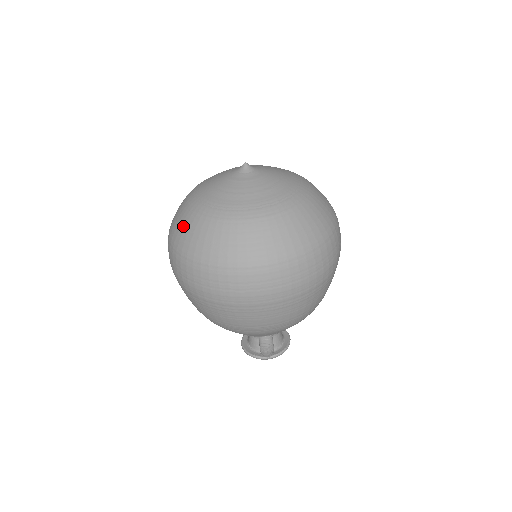
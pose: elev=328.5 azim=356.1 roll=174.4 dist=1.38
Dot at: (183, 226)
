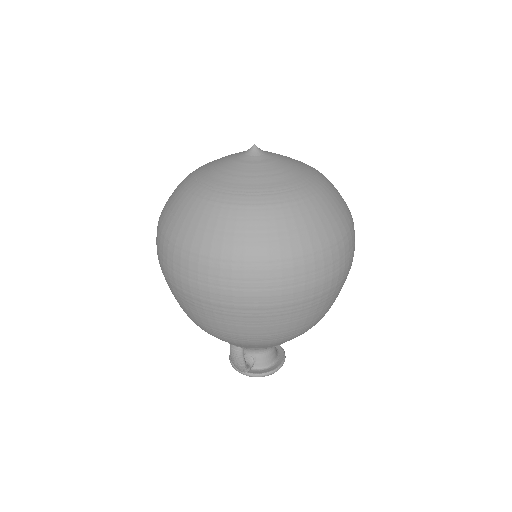
Dot at: (172, 193)
